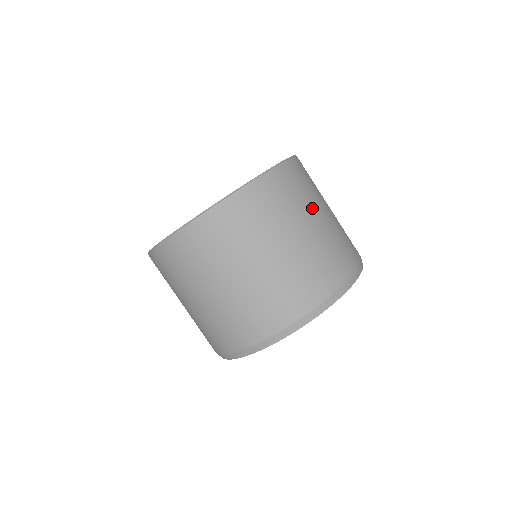
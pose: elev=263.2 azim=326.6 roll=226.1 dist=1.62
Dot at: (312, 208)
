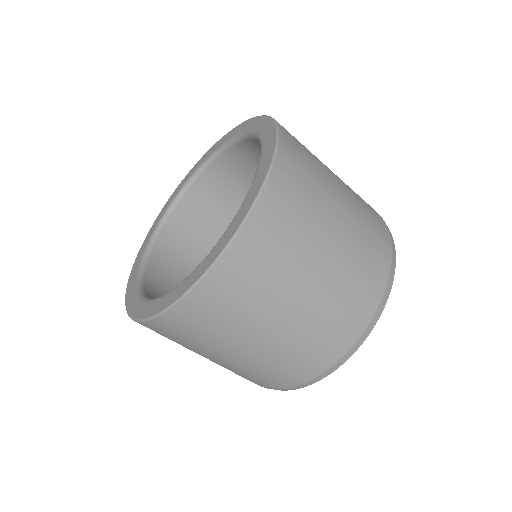
Dot at: (321, 227)
